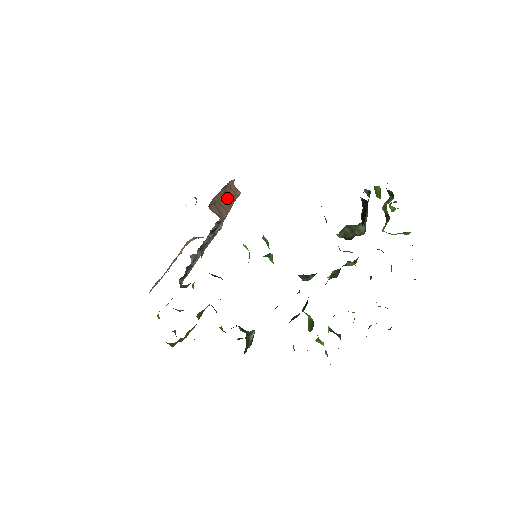
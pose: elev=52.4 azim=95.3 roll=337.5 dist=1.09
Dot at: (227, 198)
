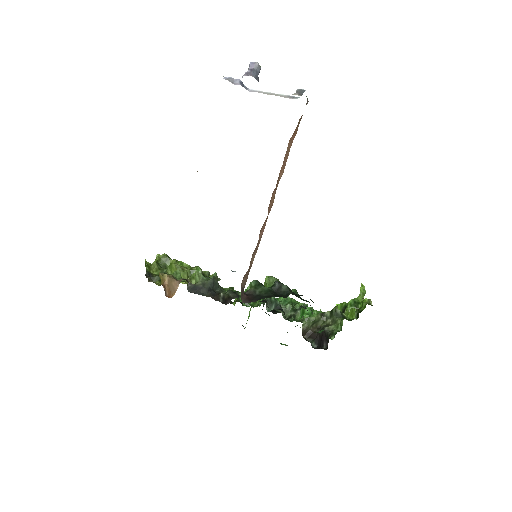
Dot at: (276, 187)
